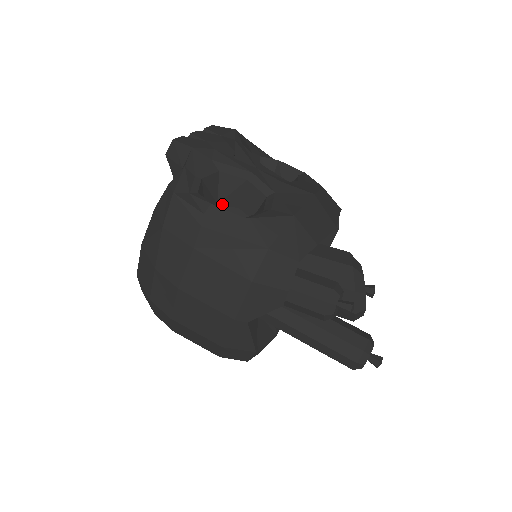
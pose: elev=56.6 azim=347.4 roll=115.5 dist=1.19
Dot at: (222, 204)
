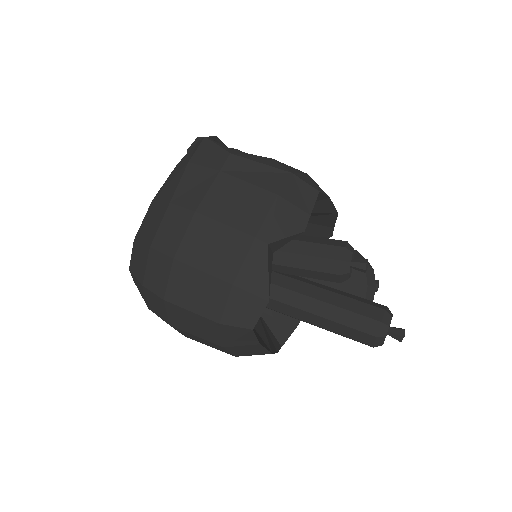
Dot at: occluded
